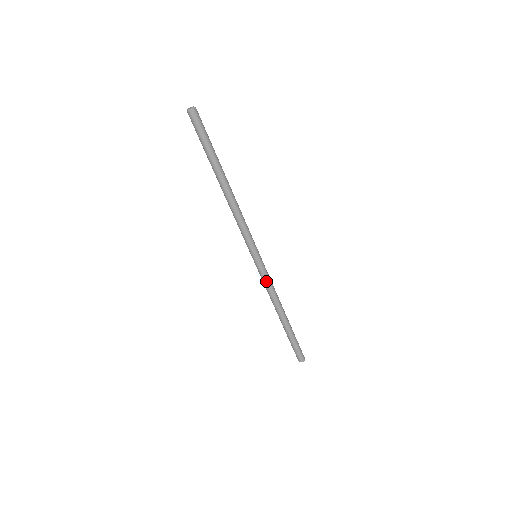
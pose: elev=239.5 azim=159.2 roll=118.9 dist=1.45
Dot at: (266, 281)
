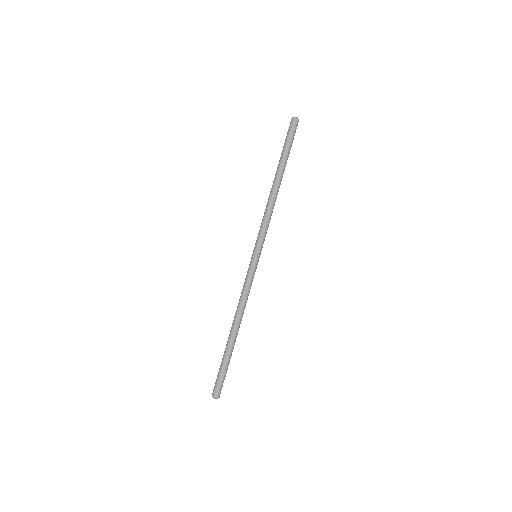
Dot at: (245, 282)
